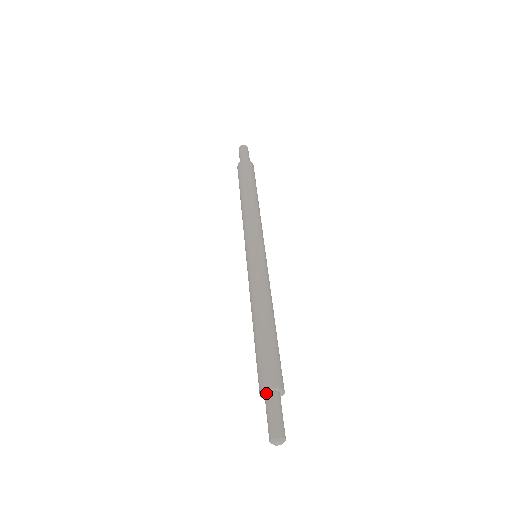
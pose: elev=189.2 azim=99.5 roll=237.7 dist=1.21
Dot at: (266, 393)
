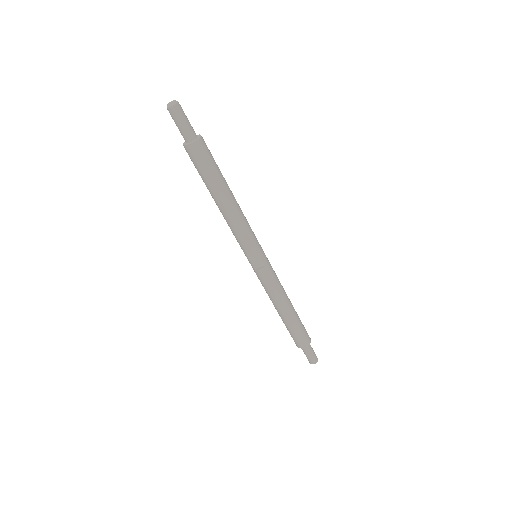
Dot at: occluded
